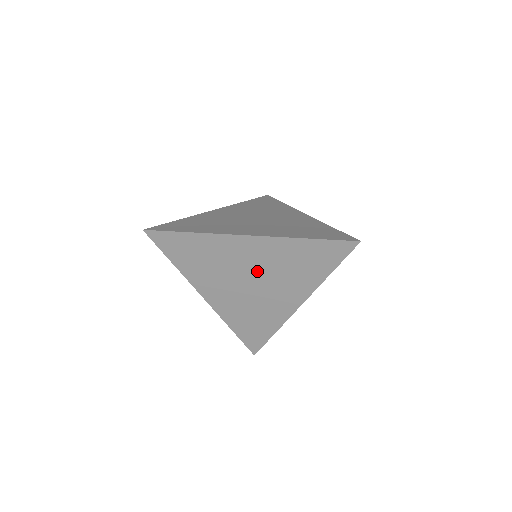
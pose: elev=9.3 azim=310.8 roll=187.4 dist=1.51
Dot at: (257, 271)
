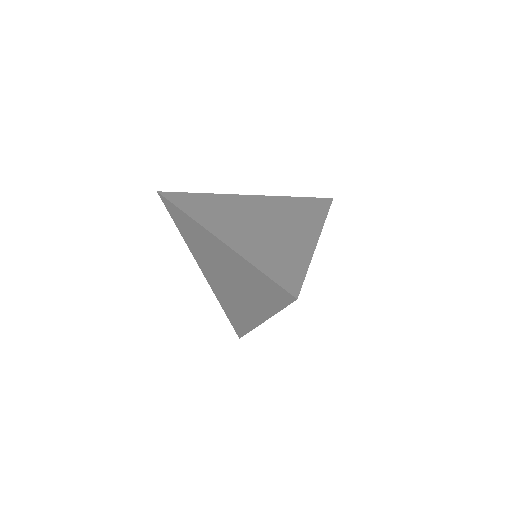
Dot at: (229, 272)
